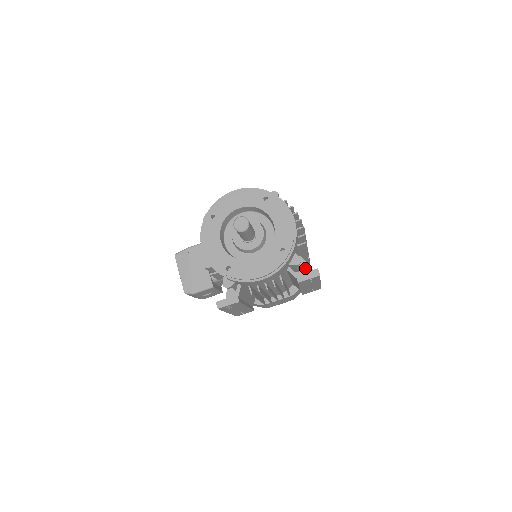
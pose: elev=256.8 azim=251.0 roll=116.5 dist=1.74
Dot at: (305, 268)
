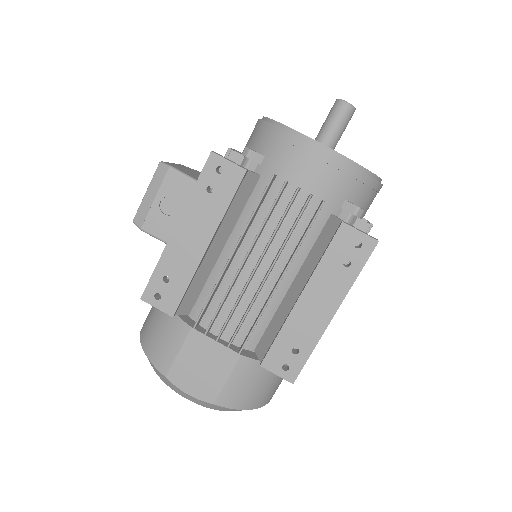
Dot at: occluded
